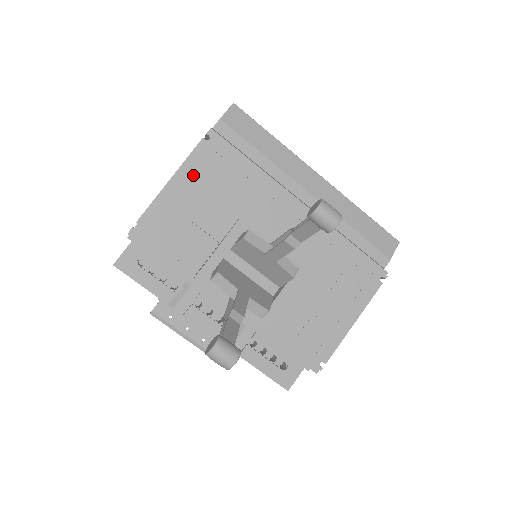
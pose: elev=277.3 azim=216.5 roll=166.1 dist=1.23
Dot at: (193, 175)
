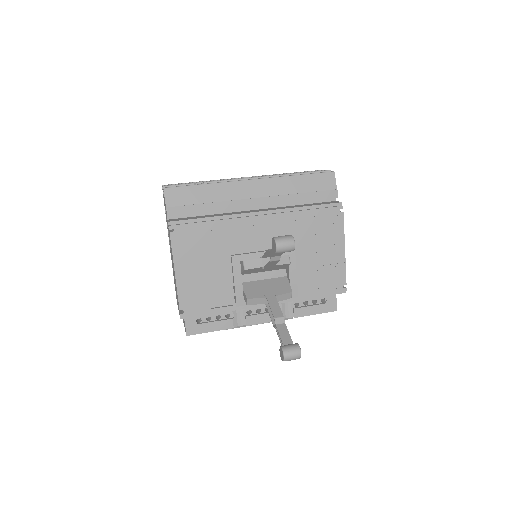
Dot at: (184, 258)
